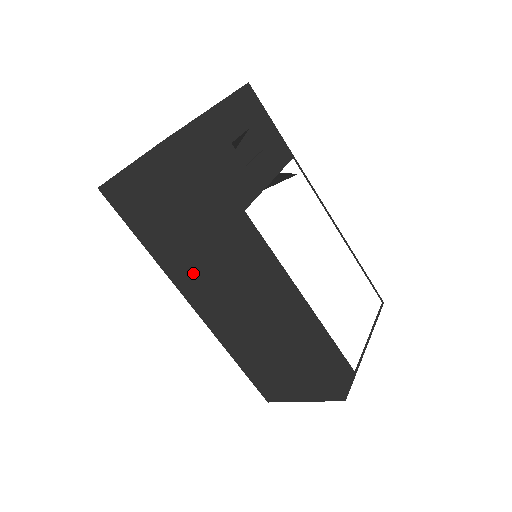
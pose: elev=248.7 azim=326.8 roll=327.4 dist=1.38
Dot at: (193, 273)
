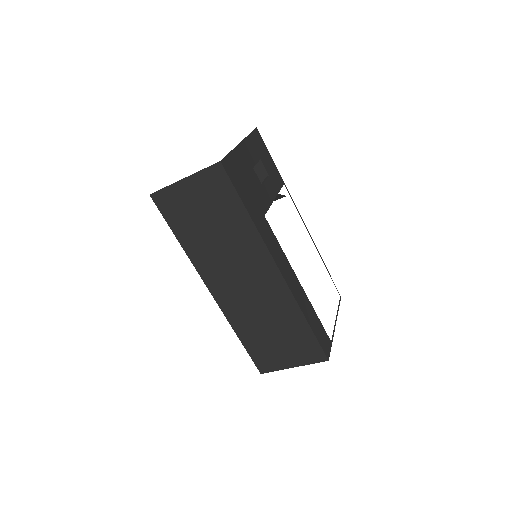
Dot at: (220, 263)
